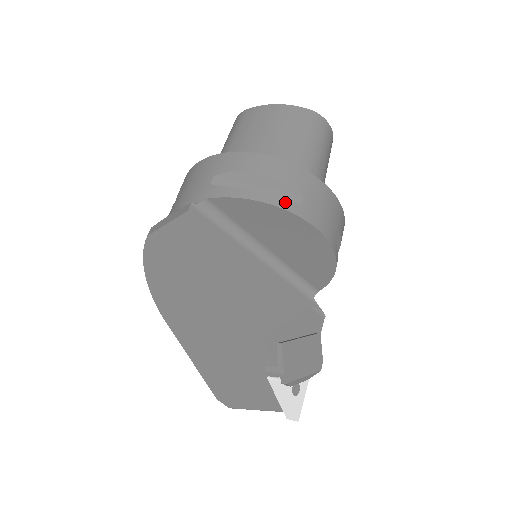
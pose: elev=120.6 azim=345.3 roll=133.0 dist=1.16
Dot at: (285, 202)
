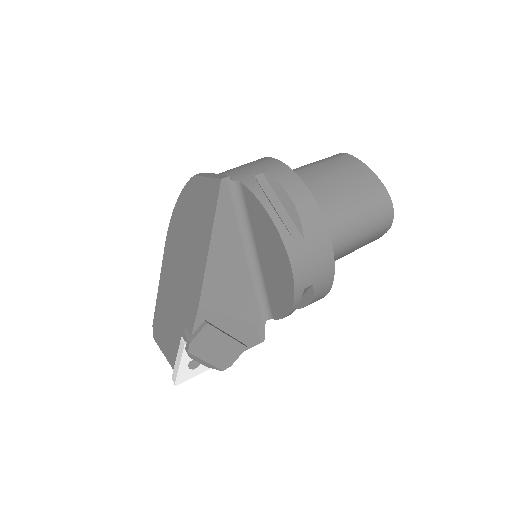
Dot at: (286, 230)
